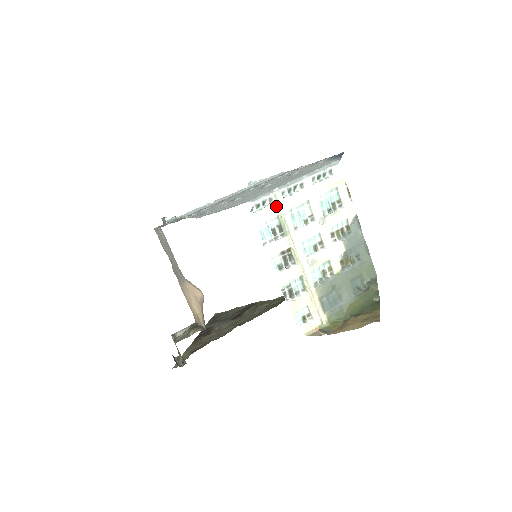
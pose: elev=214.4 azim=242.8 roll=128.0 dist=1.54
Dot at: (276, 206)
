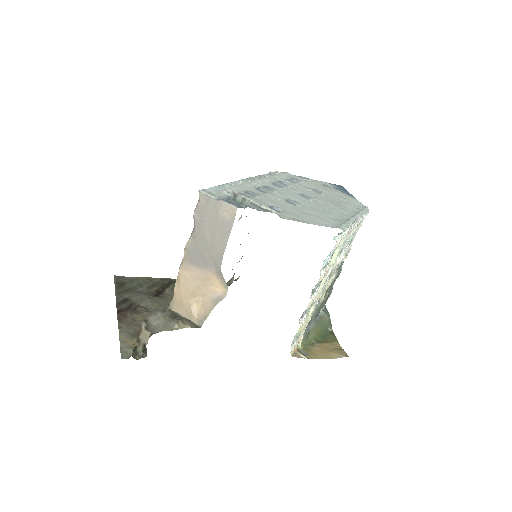
Dot at: (343, 238)
